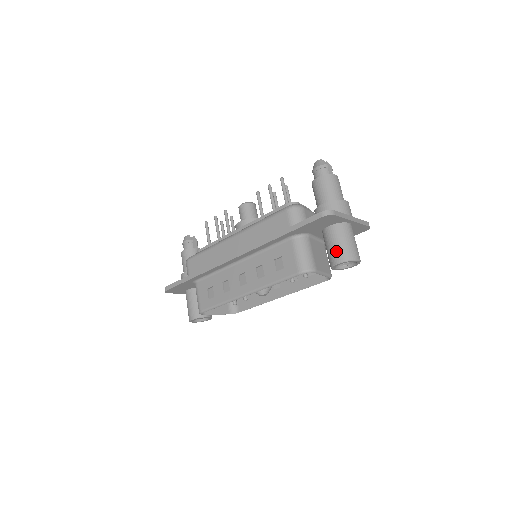
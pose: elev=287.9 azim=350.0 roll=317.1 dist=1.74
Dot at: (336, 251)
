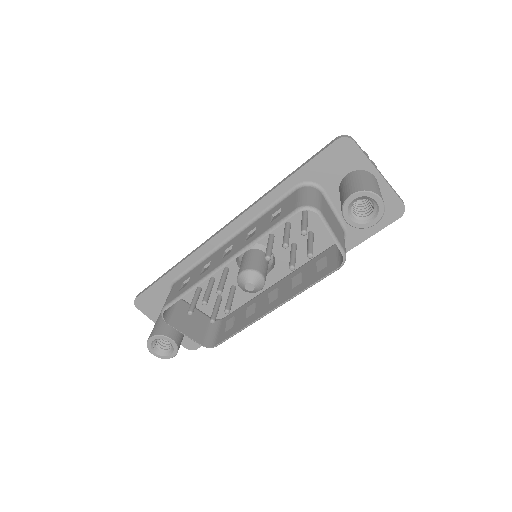
Dot at: (351, 187)
